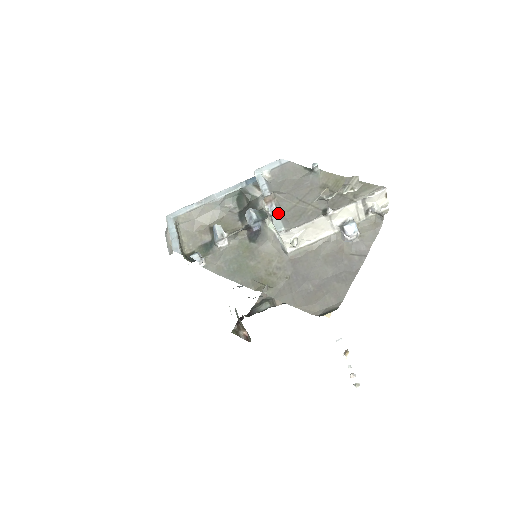
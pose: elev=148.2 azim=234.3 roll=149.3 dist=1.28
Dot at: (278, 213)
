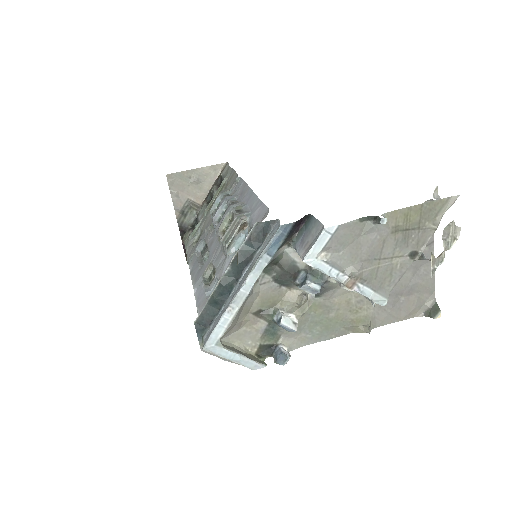
Dot at: (371, 290)
